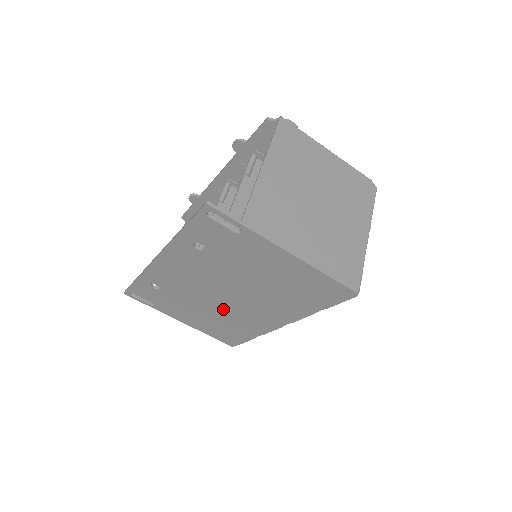
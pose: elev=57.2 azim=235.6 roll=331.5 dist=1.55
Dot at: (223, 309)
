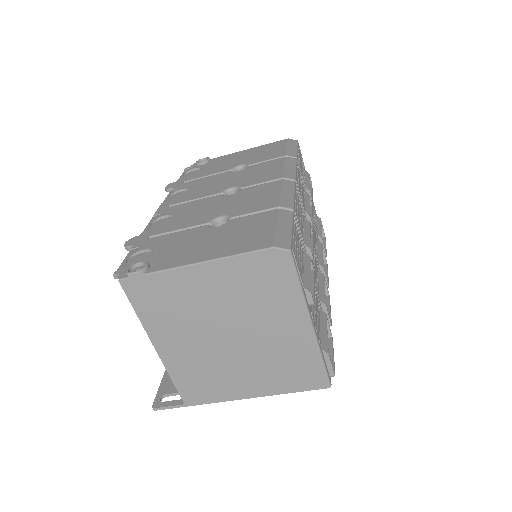
Dot at: occluded
